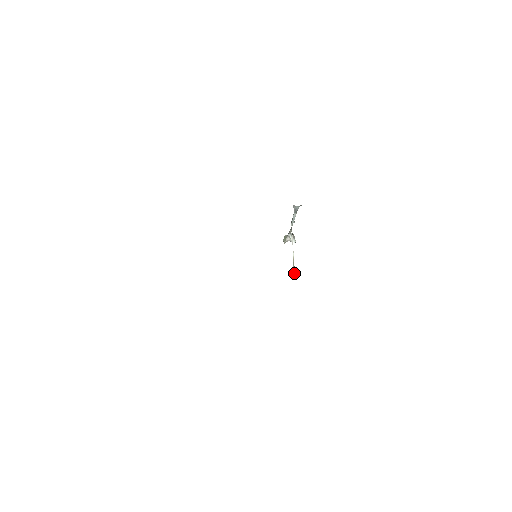
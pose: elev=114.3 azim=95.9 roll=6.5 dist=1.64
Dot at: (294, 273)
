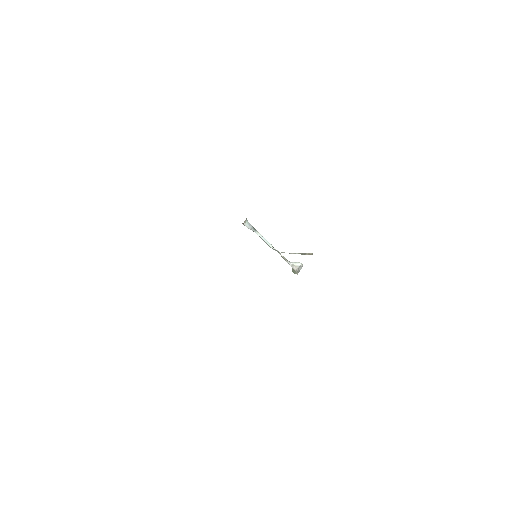
Dot at: (308, 254)
